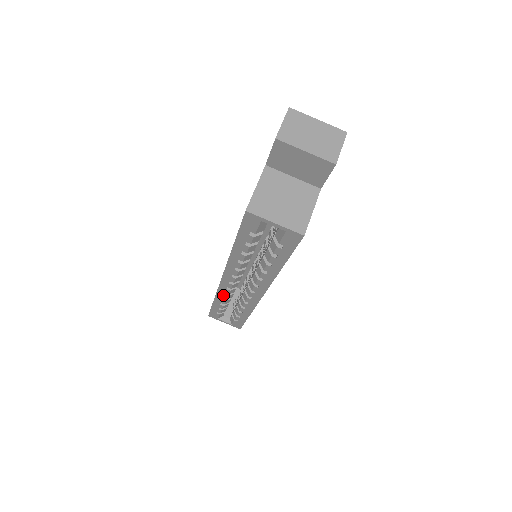
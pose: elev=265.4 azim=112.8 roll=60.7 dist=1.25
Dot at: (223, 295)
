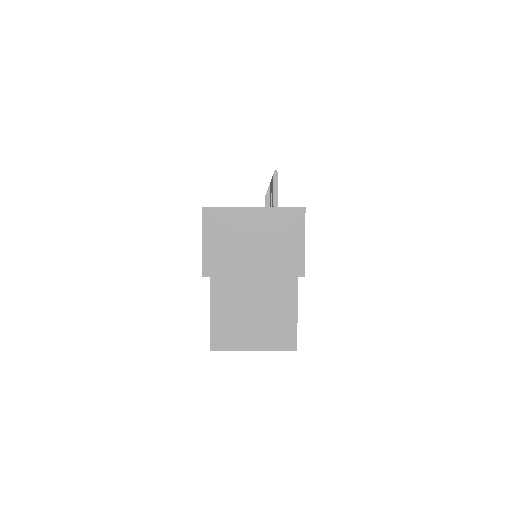
Dot at: occluded
